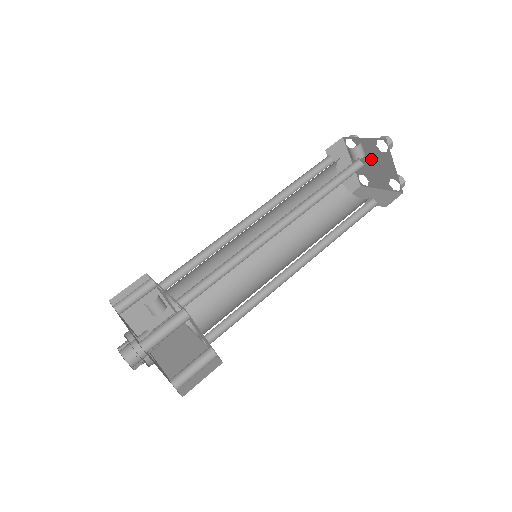
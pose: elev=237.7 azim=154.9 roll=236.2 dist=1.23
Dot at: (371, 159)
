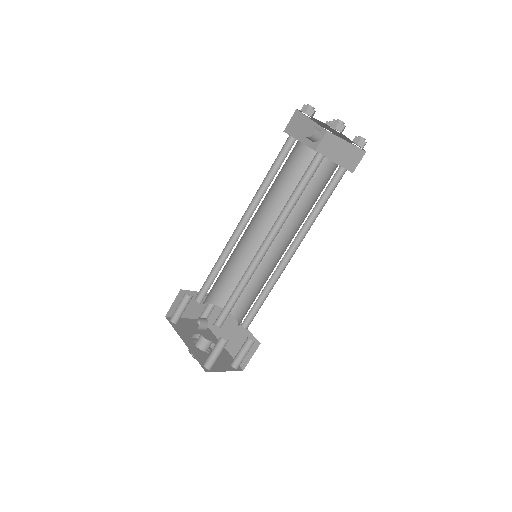
Dot at: (329, 128)
